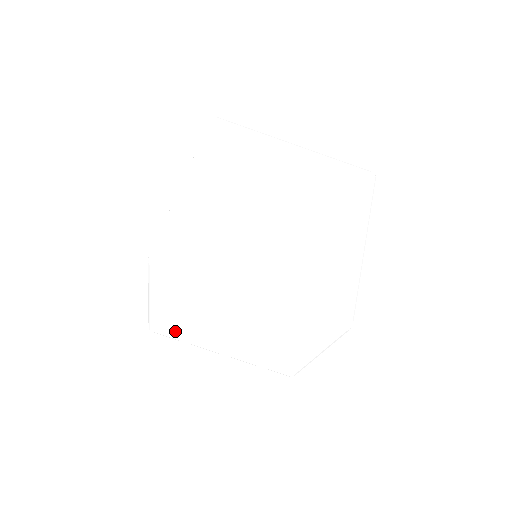
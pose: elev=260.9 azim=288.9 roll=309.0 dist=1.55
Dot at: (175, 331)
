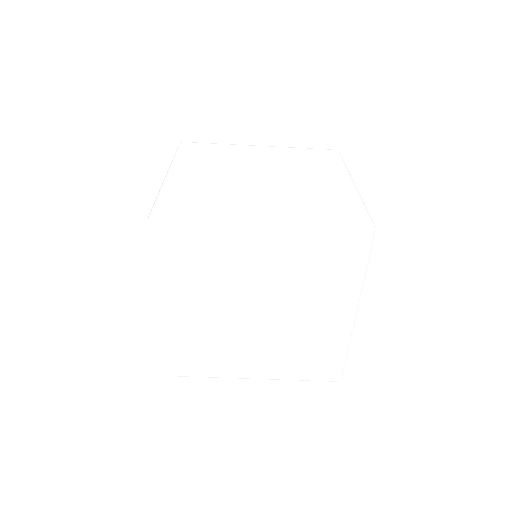
Dot at: occluded
